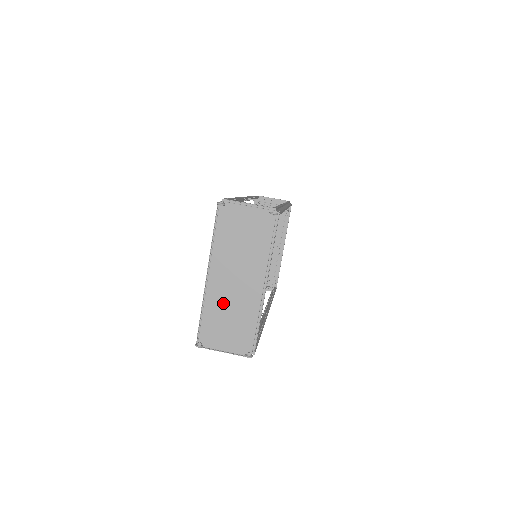
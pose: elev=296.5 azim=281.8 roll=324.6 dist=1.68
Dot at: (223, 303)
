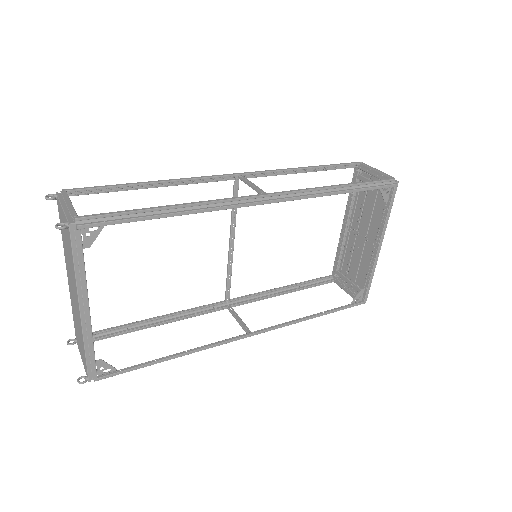
Dot at: (74, 310)
